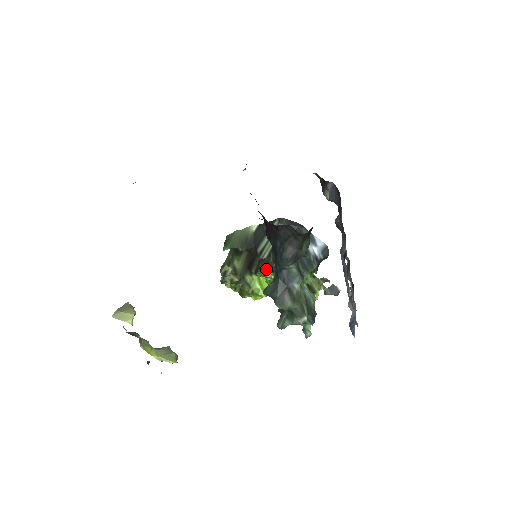
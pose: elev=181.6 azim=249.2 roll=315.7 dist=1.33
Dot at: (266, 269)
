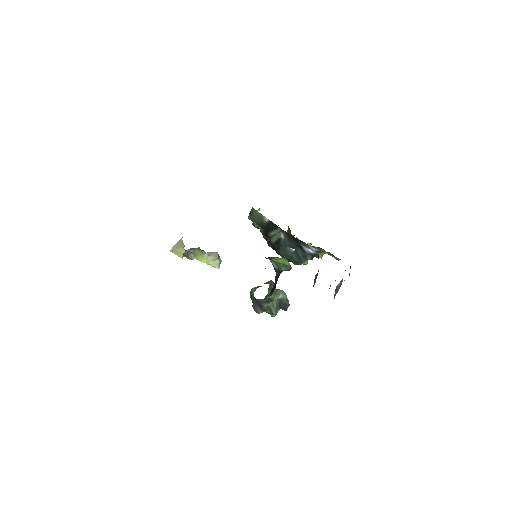
Dot at: (273, 248)
